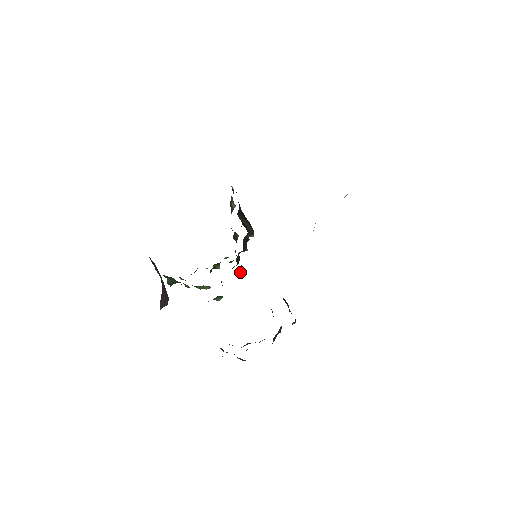
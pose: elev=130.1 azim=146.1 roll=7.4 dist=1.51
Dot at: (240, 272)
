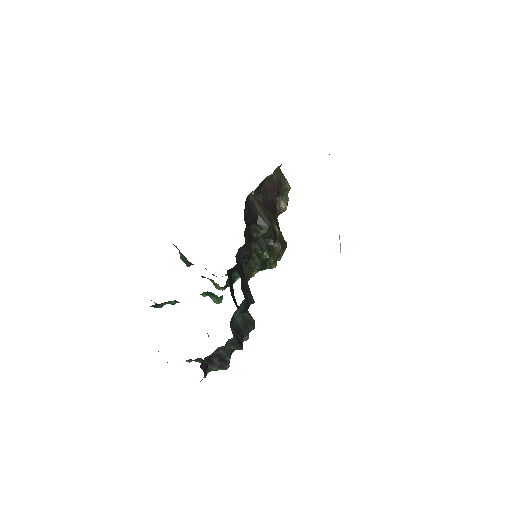
Dot at: occluded
